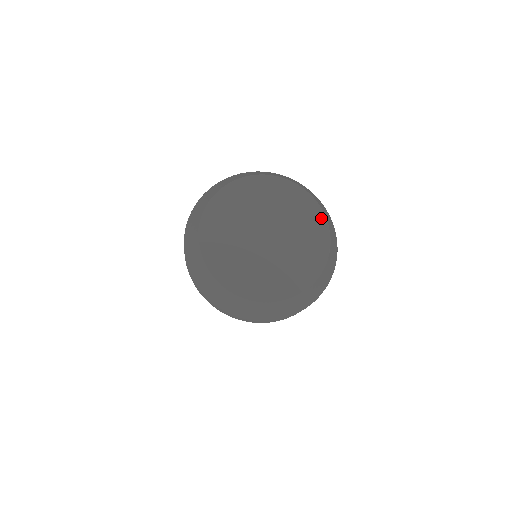
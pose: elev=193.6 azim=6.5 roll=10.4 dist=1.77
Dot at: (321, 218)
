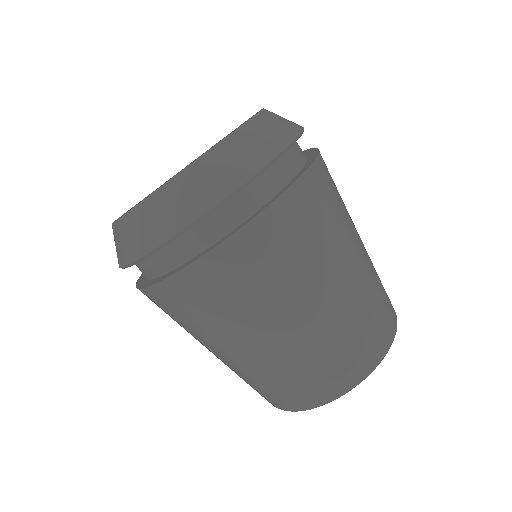
Dot at: occluded
